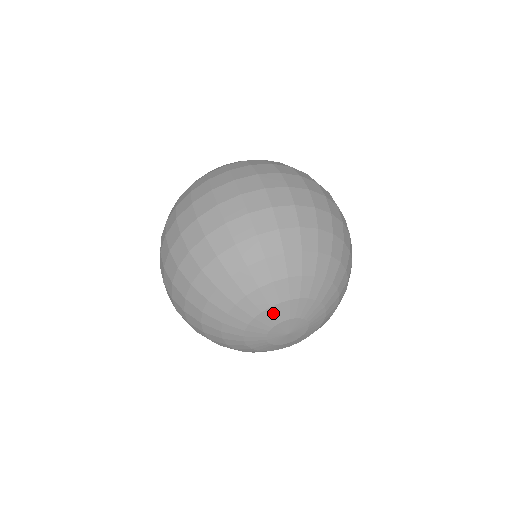
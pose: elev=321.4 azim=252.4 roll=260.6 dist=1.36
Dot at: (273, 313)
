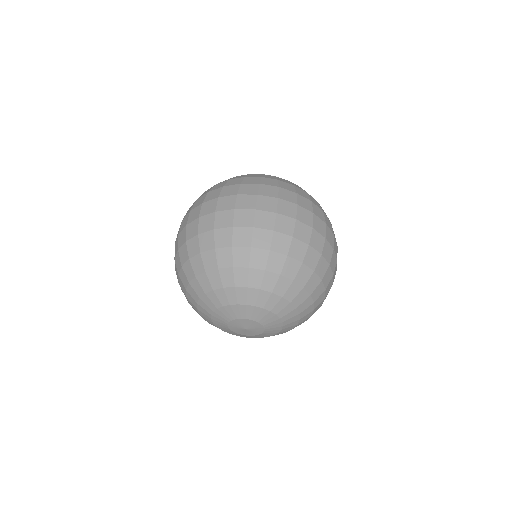
Dot at: (232, 310)
